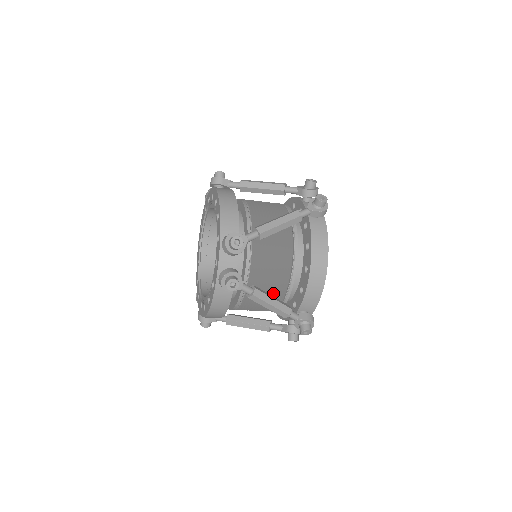
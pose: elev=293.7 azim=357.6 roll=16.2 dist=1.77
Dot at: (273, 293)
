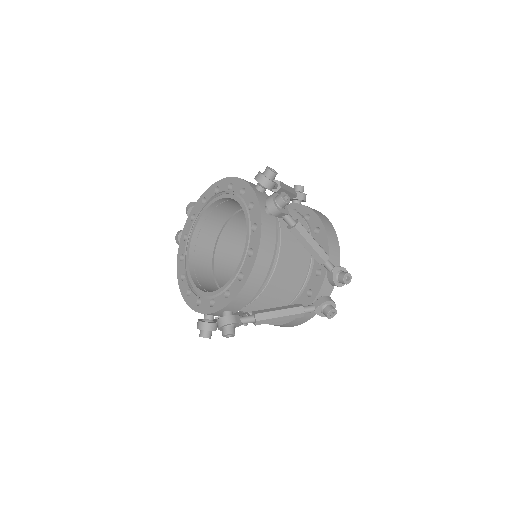
Dot at: (301, 249)
